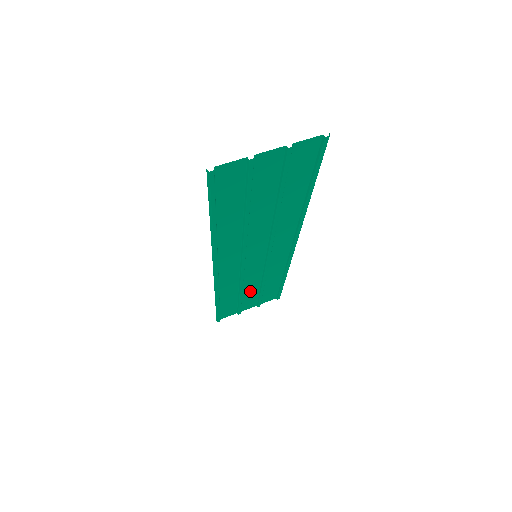
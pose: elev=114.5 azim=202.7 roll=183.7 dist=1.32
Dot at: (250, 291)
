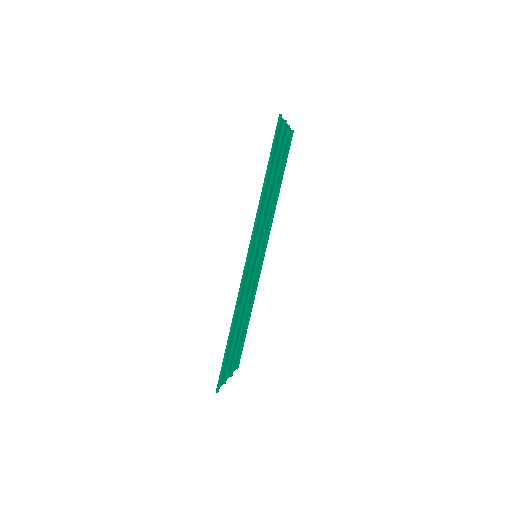
Dot at: occluded
